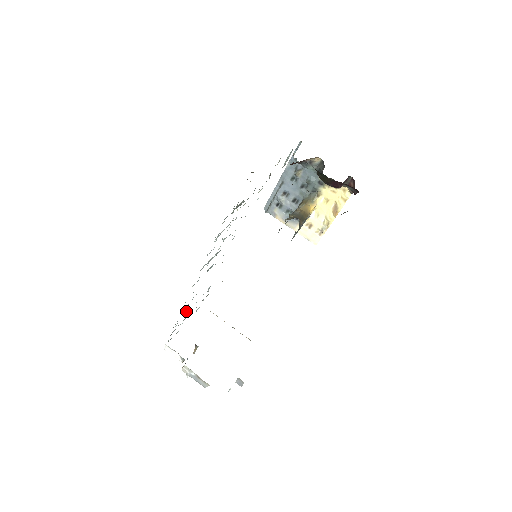
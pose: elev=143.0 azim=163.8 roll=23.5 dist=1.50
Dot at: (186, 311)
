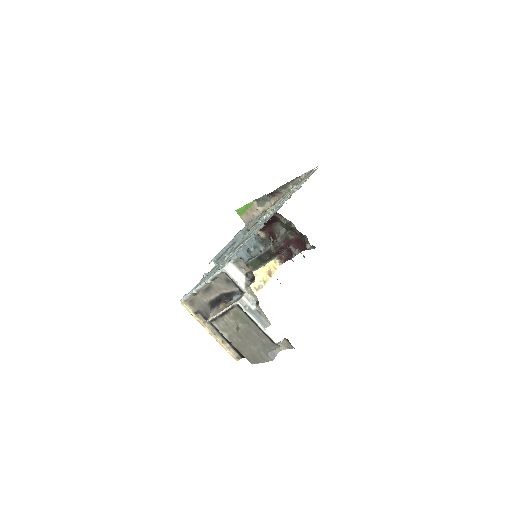
Dot at: (238, 248)
